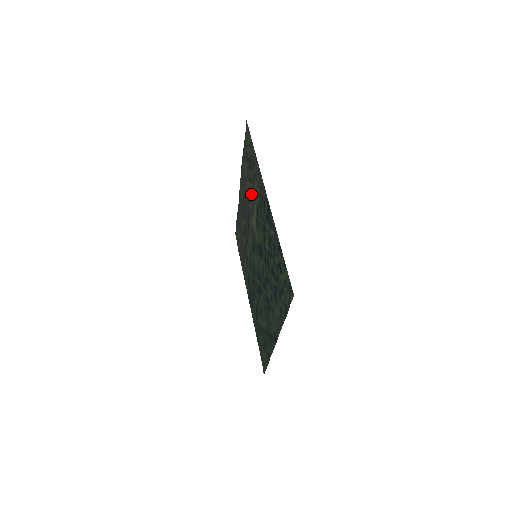
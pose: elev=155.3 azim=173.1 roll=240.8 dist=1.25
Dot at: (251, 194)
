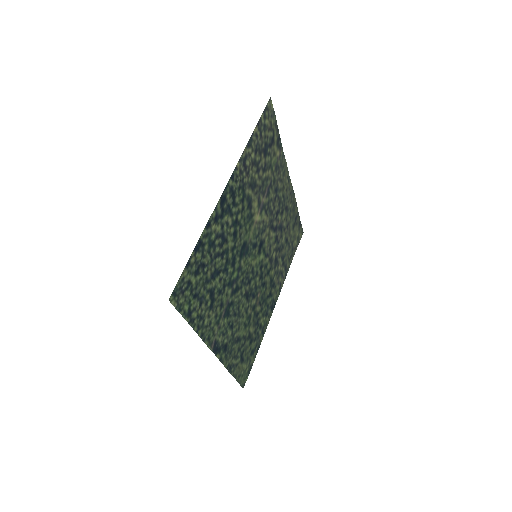
Dot at: (262, 185)
